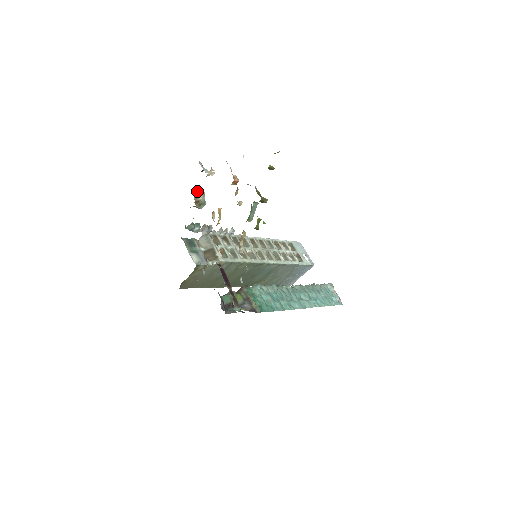
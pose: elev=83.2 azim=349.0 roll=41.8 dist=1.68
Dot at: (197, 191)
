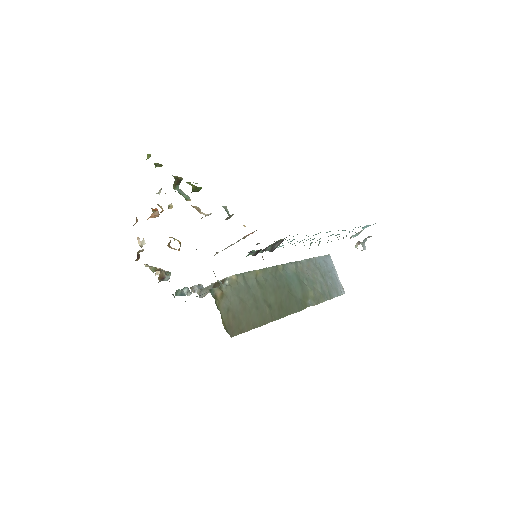
Dot at: (149, 267)
